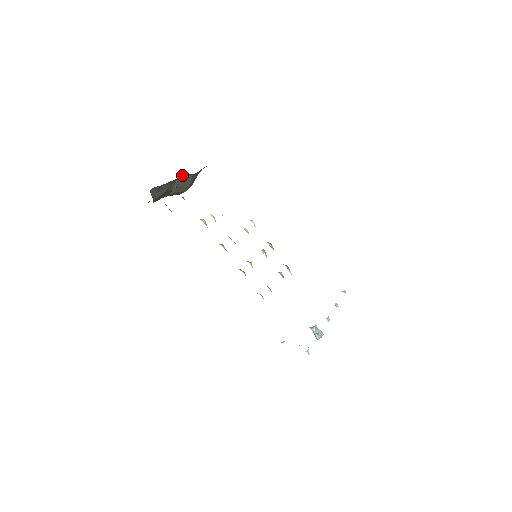
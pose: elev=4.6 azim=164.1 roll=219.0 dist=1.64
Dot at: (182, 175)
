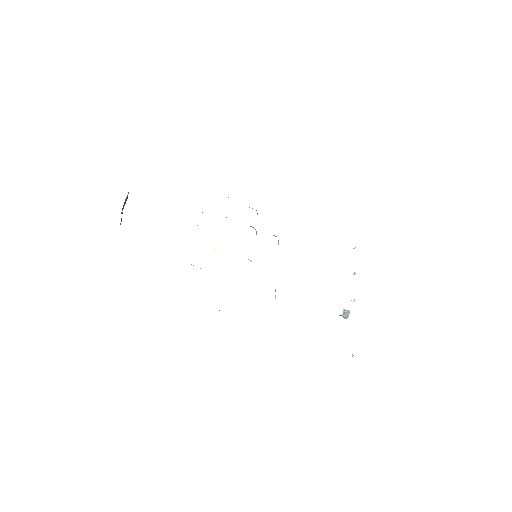
Dot at: occluded
